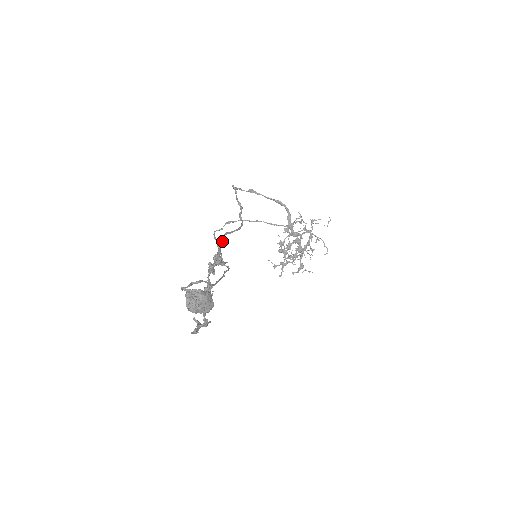
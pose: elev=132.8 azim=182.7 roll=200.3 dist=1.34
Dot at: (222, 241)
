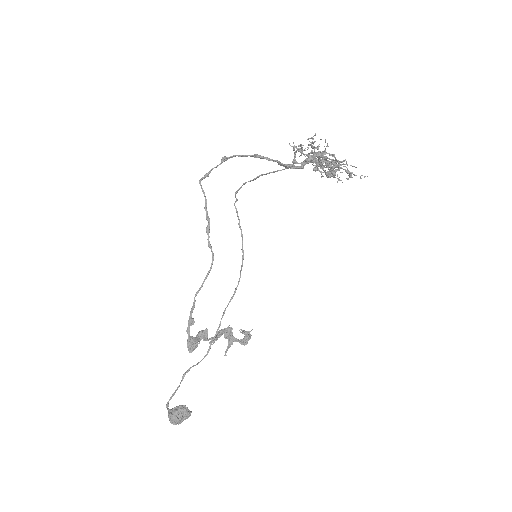
Dot at: (188, 321)
